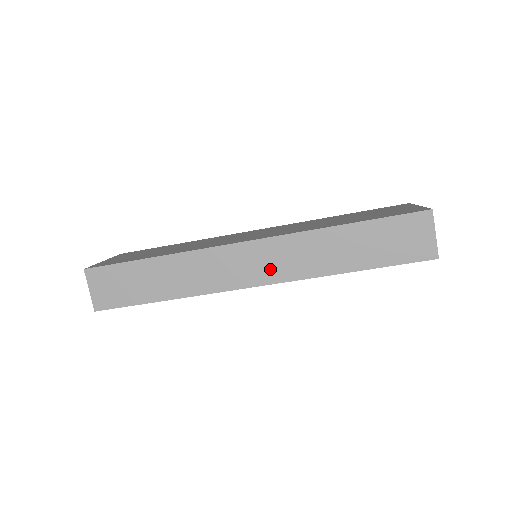
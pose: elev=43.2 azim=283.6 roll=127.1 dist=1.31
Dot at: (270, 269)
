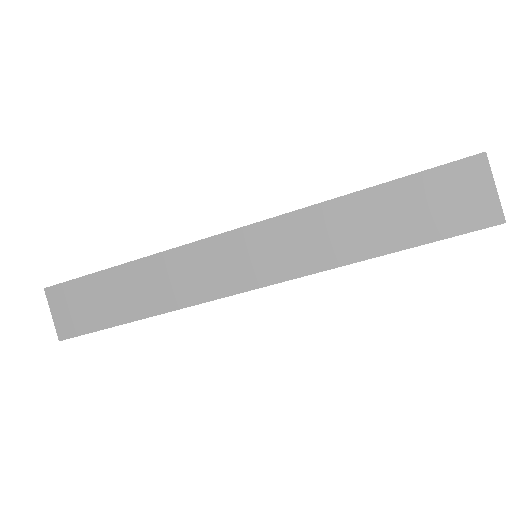
Dot at: (267, 264)
